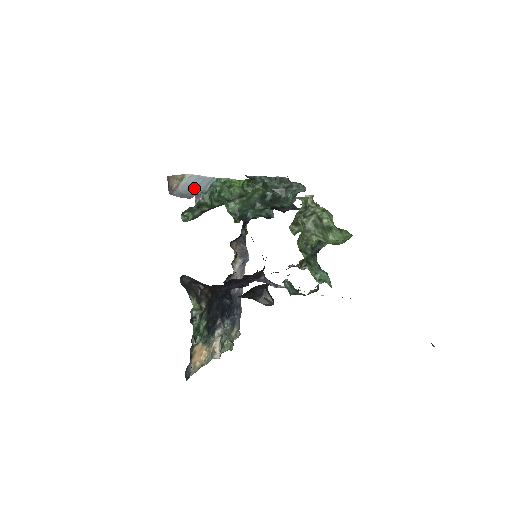
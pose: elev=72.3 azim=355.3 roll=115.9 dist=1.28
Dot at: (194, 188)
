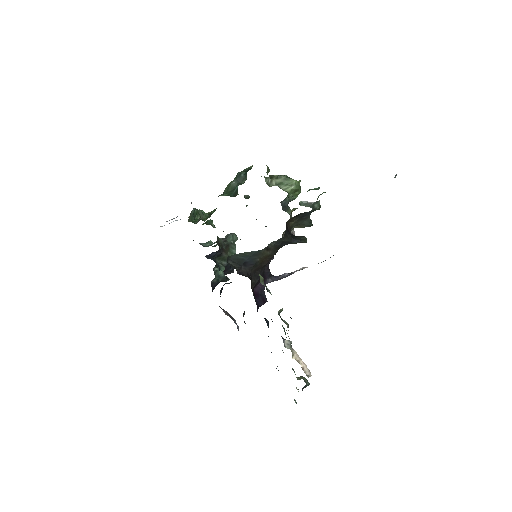
Dot at: occluded
